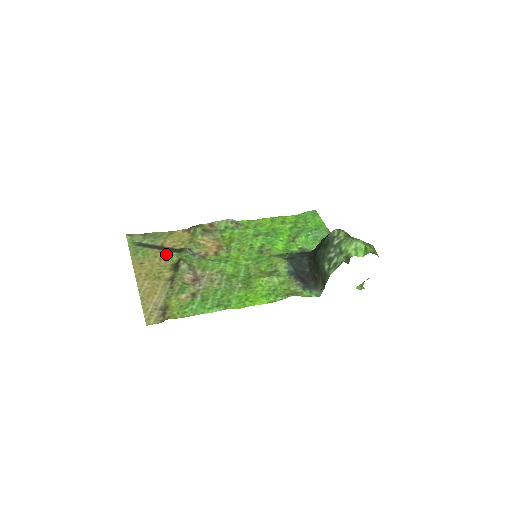
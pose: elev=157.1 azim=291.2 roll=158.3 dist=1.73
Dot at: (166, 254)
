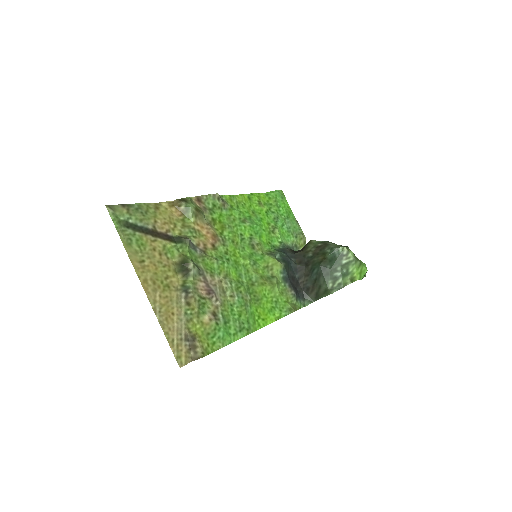
Dot at: (164, 245)
